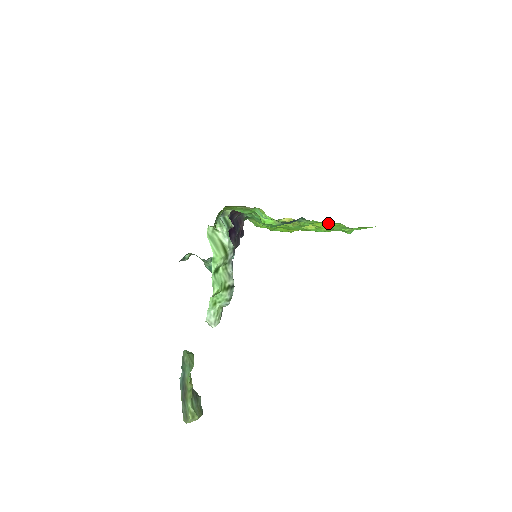
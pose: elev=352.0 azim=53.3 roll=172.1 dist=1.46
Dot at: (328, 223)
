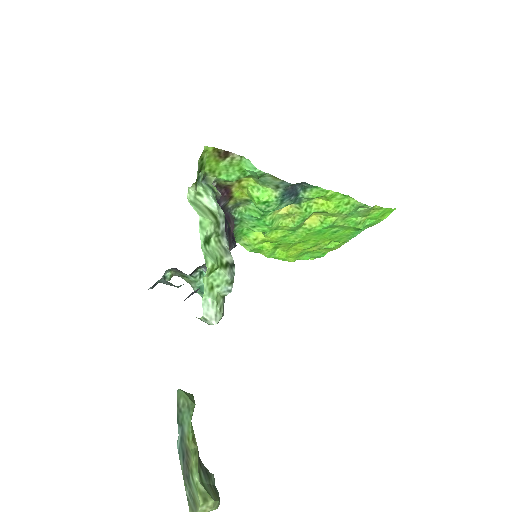
Dot at: (335, 198)
